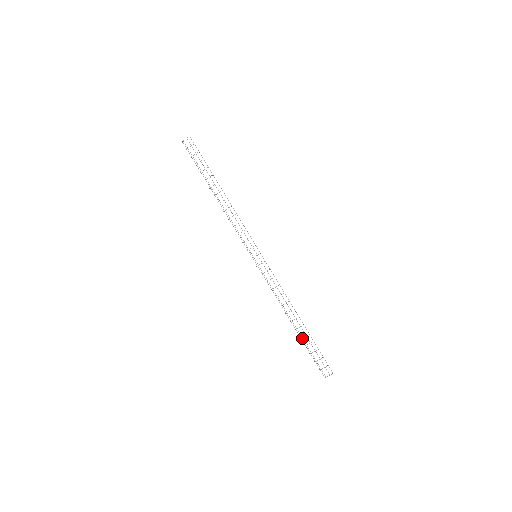
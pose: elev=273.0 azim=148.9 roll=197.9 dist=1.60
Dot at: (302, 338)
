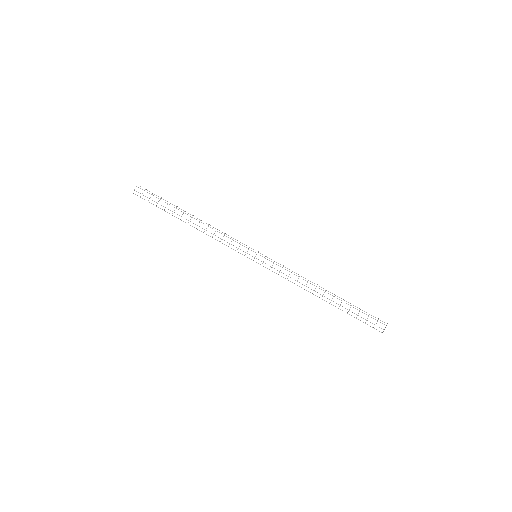
Dot at: occluded
